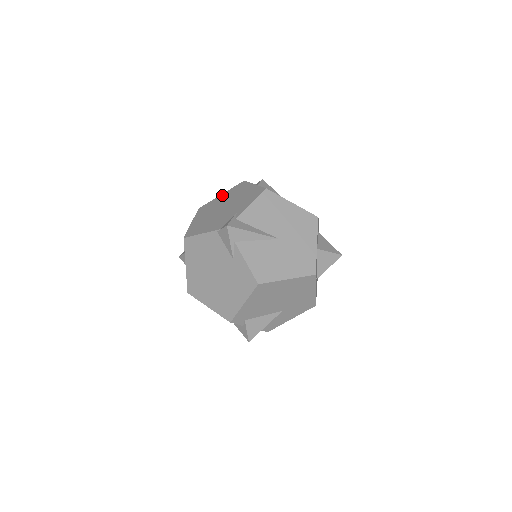
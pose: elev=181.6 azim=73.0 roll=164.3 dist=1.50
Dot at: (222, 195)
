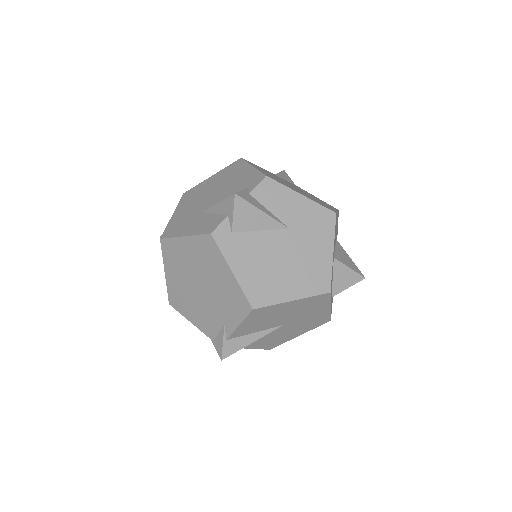
Dot at: (186, 243)
